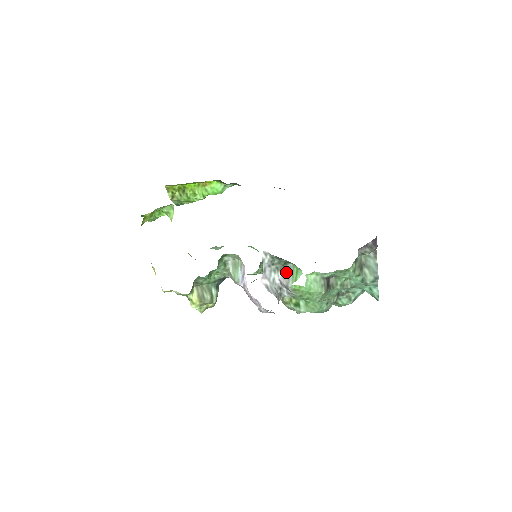
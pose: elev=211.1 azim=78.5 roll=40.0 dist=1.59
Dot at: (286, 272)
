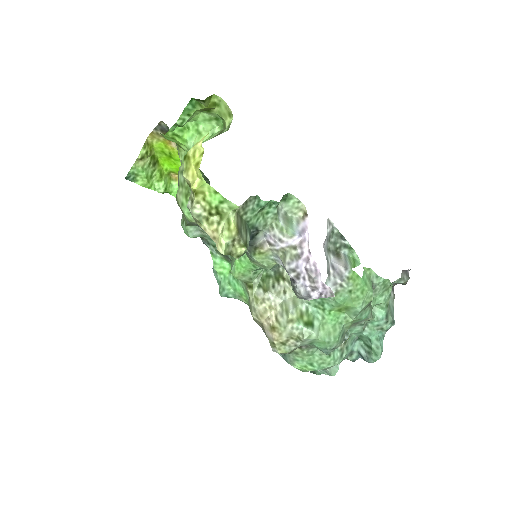
Dot at: (341, 256)
